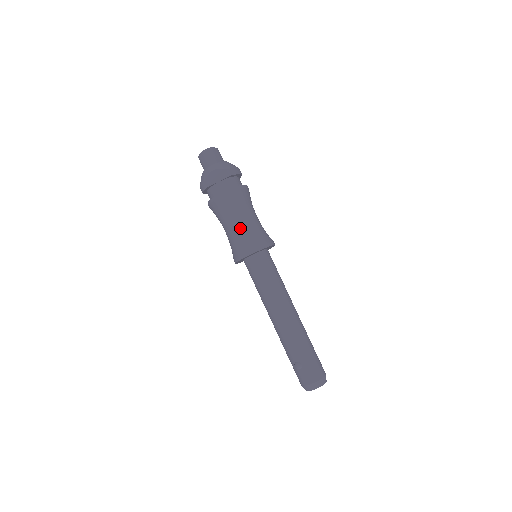
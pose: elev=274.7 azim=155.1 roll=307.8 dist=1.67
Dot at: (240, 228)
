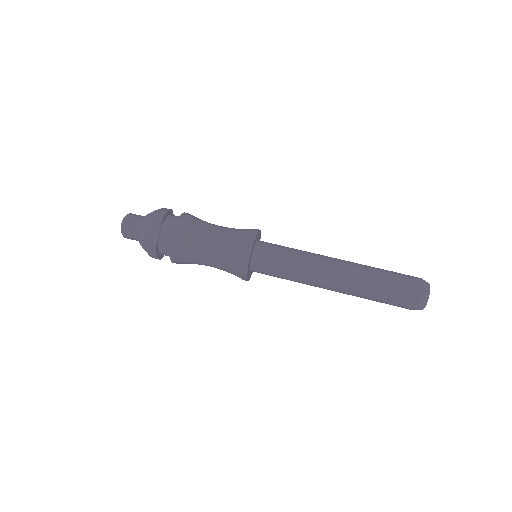
Dot at: (217, 248)
